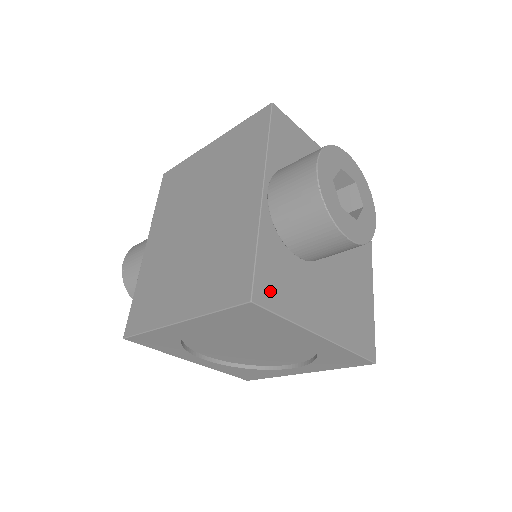
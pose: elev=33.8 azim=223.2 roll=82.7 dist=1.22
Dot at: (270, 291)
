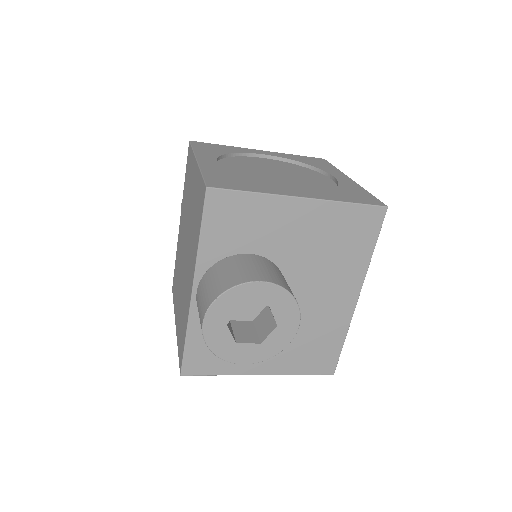
Dot at: (200, 364)
